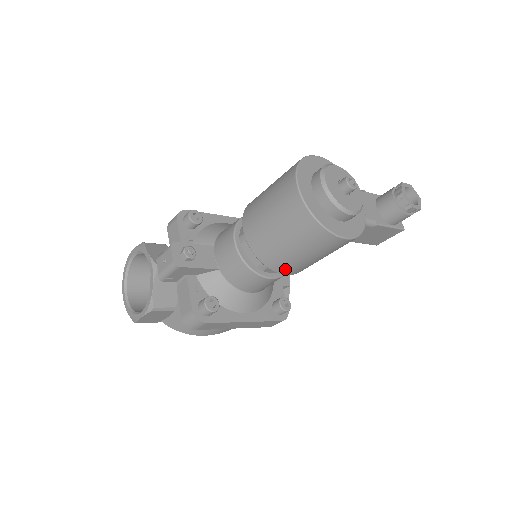
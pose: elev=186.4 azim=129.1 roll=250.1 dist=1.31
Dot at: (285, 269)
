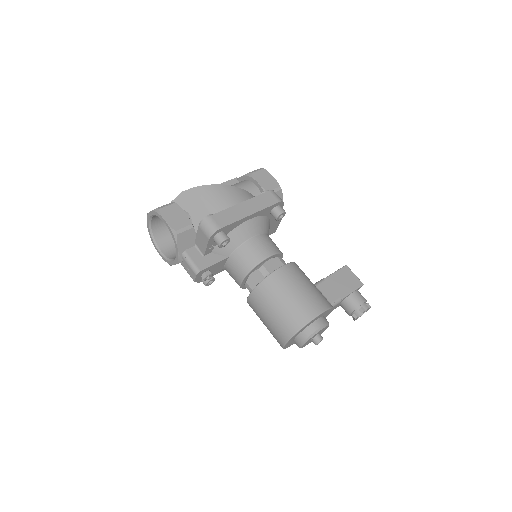
Dot at: occluded
